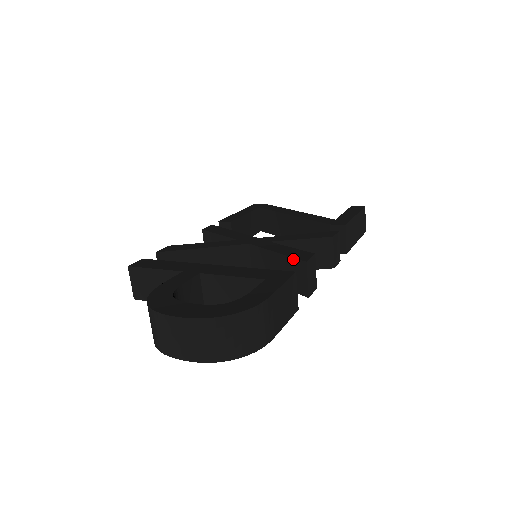
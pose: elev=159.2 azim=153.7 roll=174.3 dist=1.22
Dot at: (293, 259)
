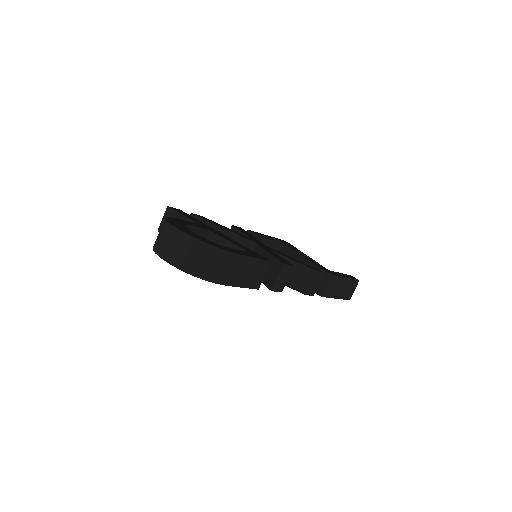
Dot at: (276, 260)
